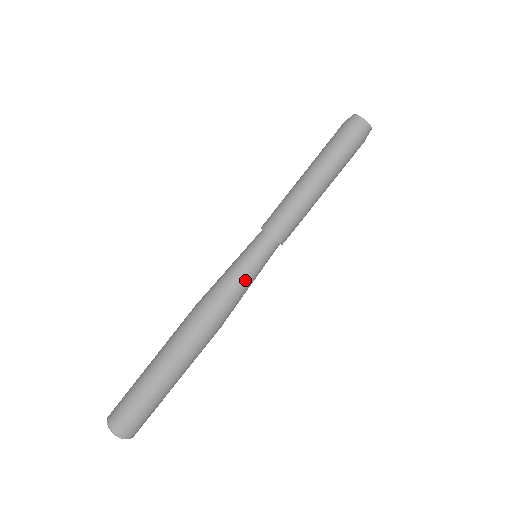
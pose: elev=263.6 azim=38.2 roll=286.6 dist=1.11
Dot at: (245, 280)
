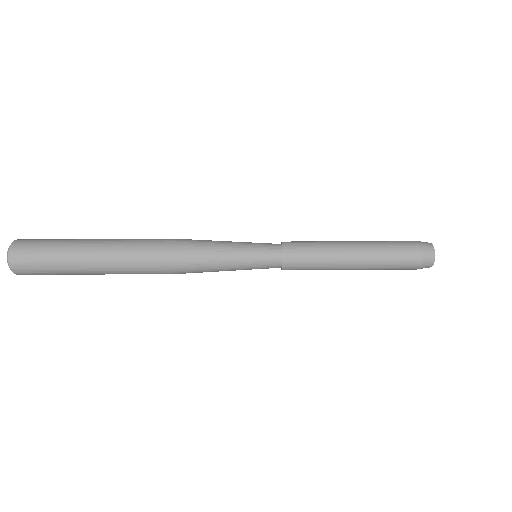
Dot at: (230, 268)
